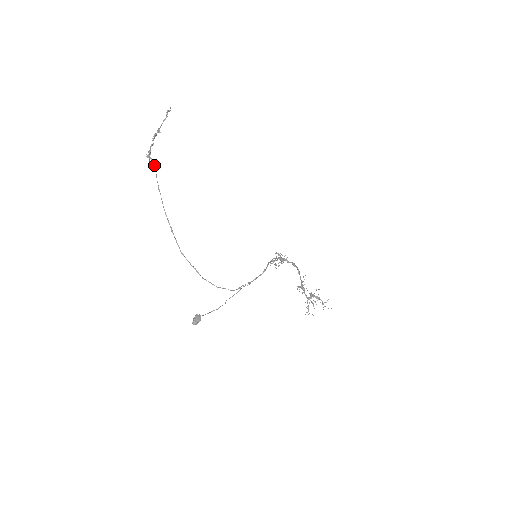
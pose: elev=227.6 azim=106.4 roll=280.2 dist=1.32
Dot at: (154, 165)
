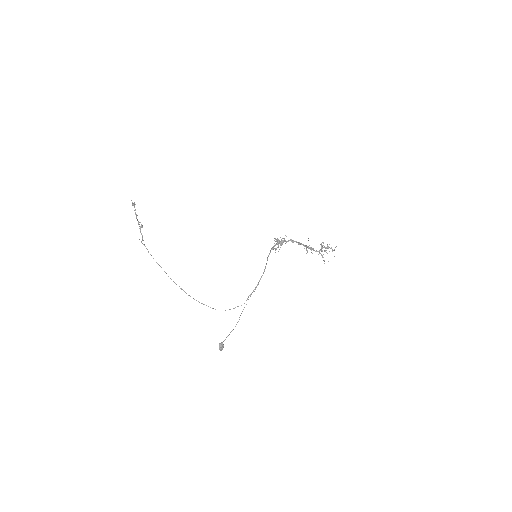
Dot at: (146, 248)
